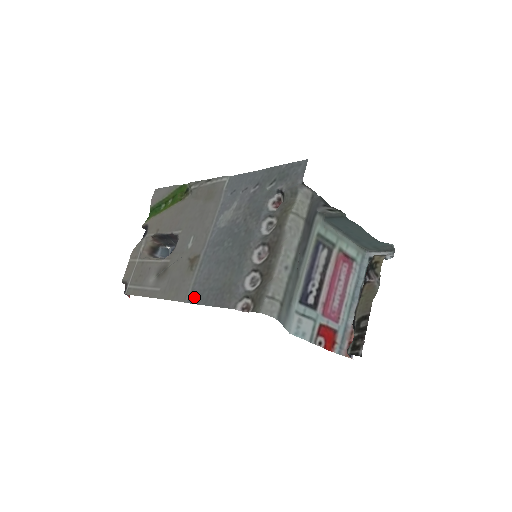
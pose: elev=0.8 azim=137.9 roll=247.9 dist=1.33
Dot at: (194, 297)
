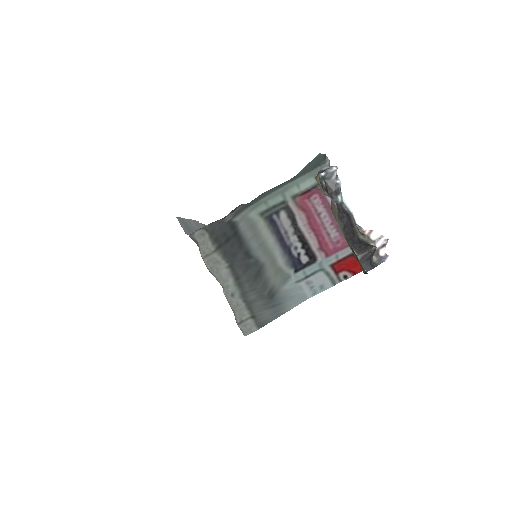
Dot at: occluded
